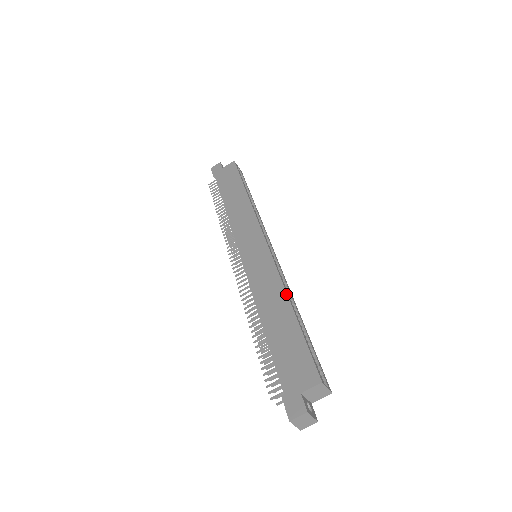
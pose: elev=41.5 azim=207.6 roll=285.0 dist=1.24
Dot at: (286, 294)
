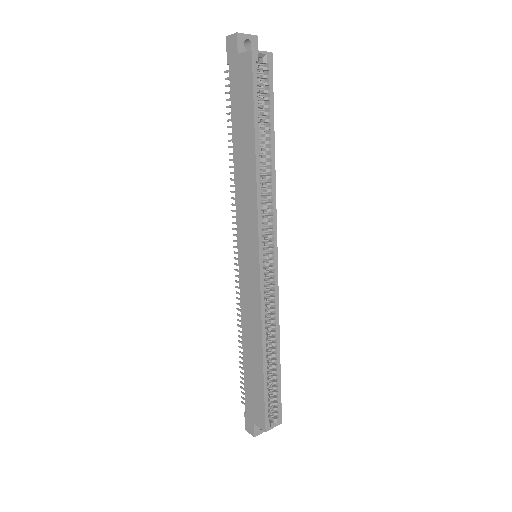
Dot at: (261, 342)
